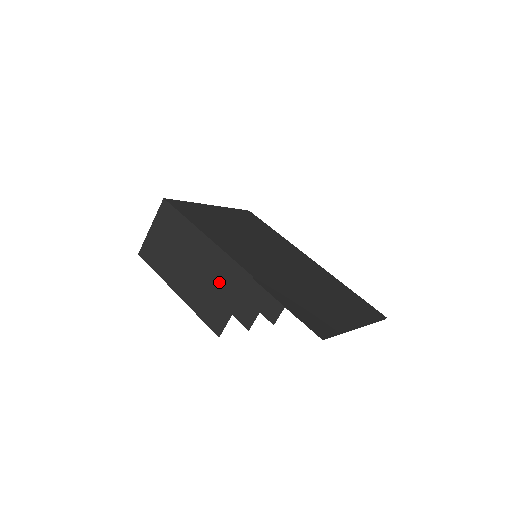
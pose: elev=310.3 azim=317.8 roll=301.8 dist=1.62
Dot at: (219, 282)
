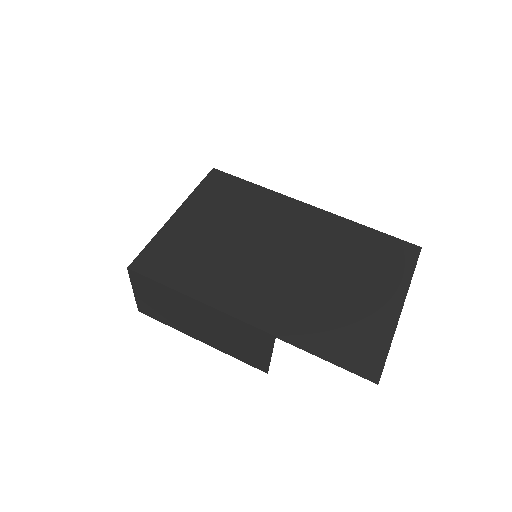
Dot at: (241, 338)
